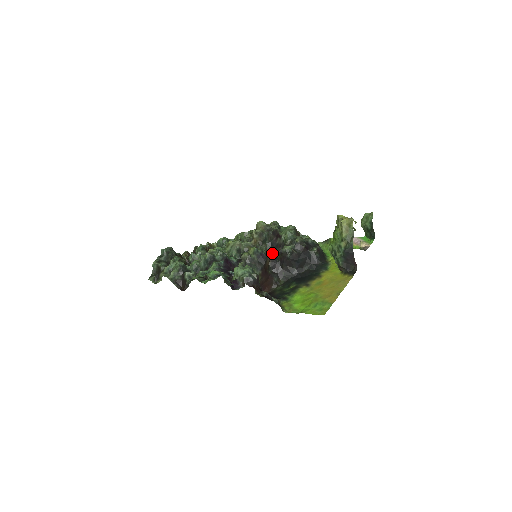
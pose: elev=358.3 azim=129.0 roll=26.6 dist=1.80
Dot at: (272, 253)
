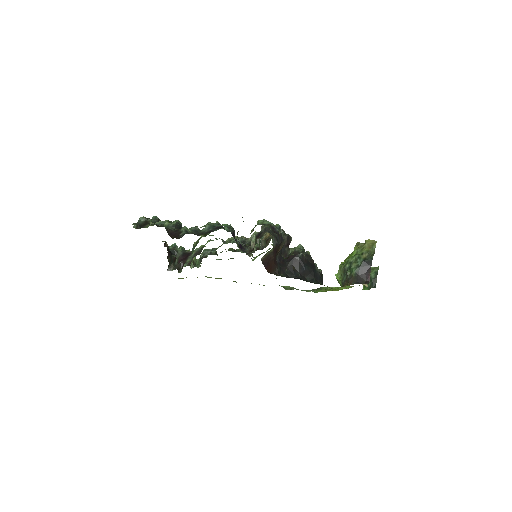
Dot at: occluded
